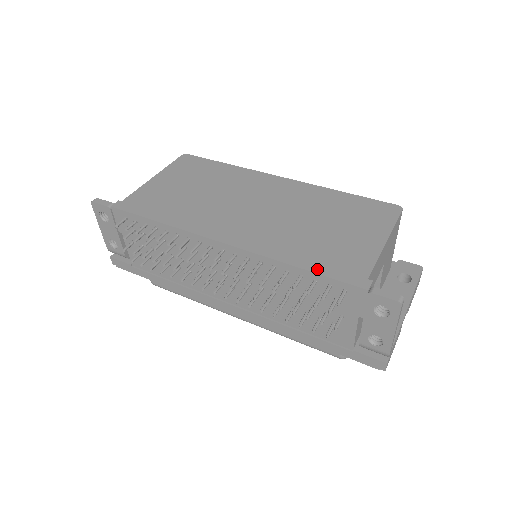
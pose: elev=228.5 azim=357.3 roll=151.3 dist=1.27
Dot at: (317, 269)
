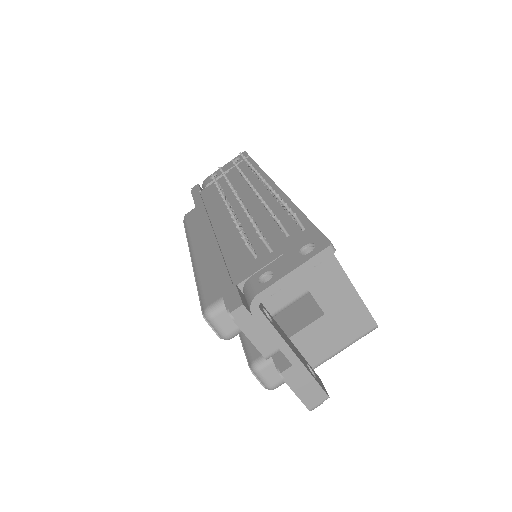
Dot at: occluded
